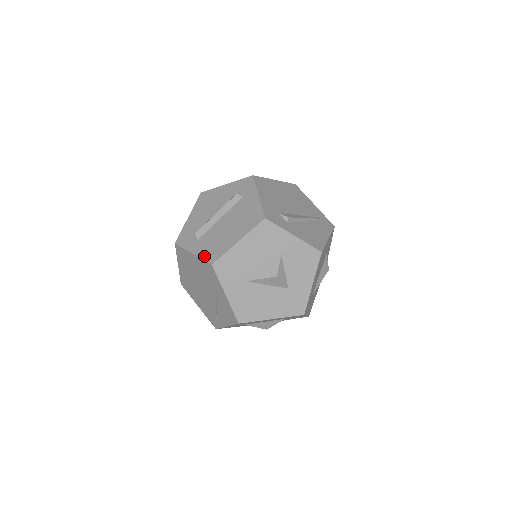
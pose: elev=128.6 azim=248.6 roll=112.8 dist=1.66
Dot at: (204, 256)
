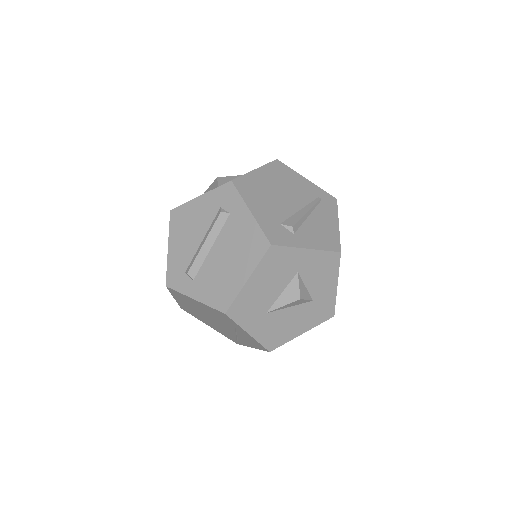
Dot at: (211, 303)
